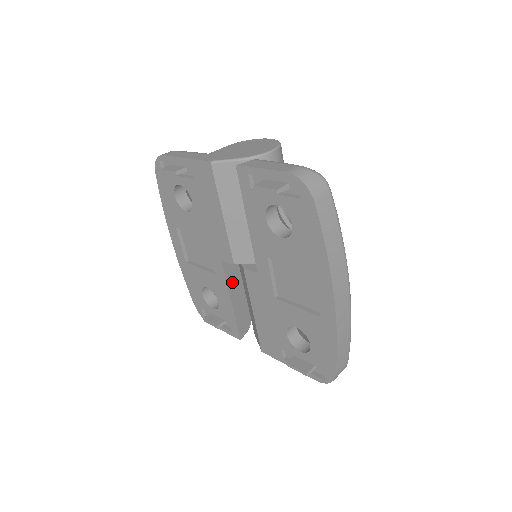
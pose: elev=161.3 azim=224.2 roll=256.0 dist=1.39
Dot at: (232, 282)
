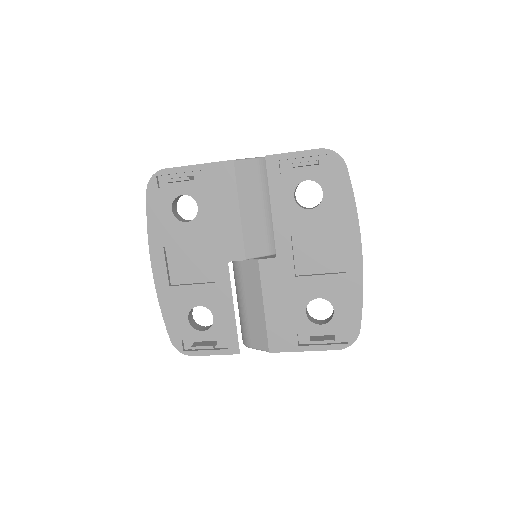
Dot at: occluded
